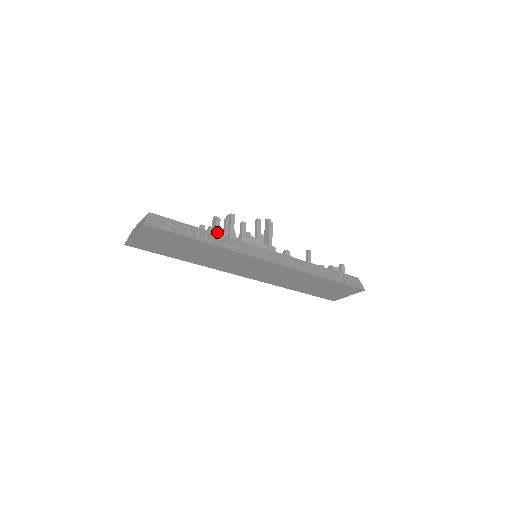
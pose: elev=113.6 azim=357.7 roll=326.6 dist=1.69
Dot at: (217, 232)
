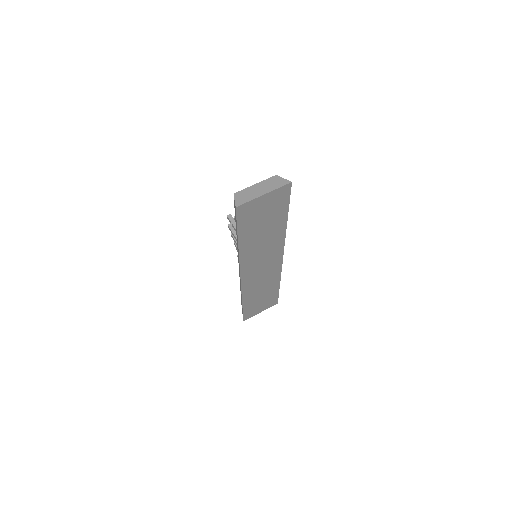
Dot at: occluded
